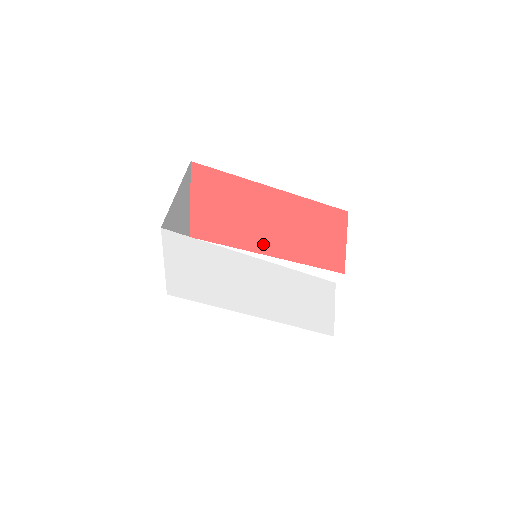
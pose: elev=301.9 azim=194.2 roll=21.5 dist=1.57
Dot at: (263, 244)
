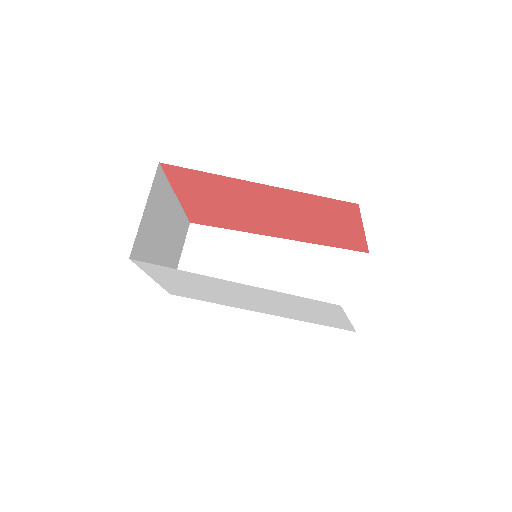
Dot at: (269, 229)
